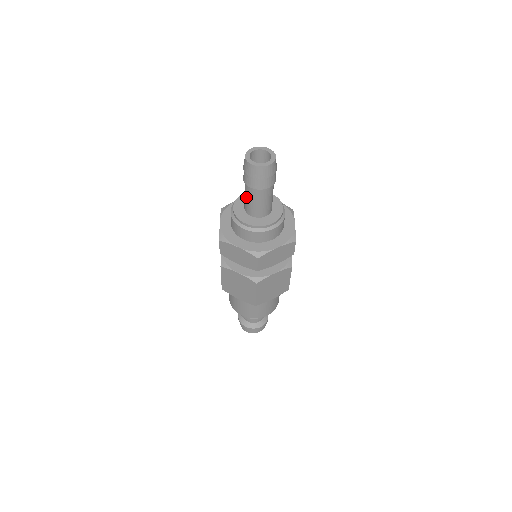
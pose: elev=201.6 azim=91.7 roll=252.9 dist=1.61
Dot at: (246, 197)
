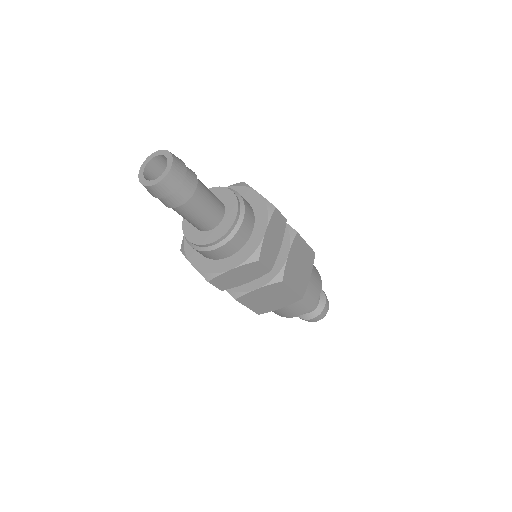
Dot at: occluded
